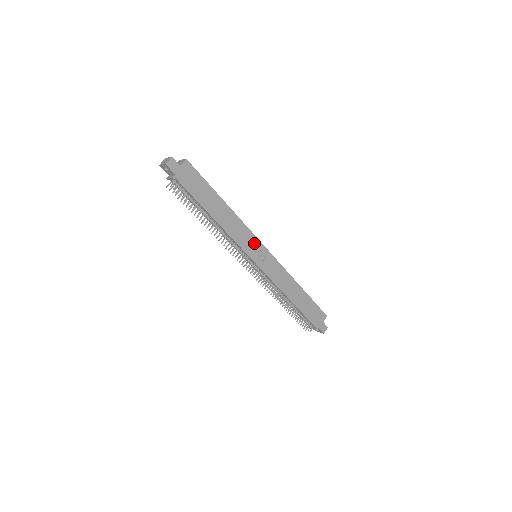
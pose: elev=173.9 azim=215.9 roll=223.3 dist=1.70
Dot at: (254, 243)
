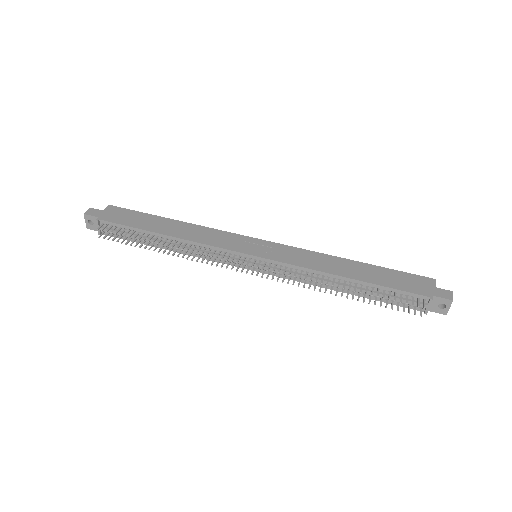
Dot at: (239, 240)
